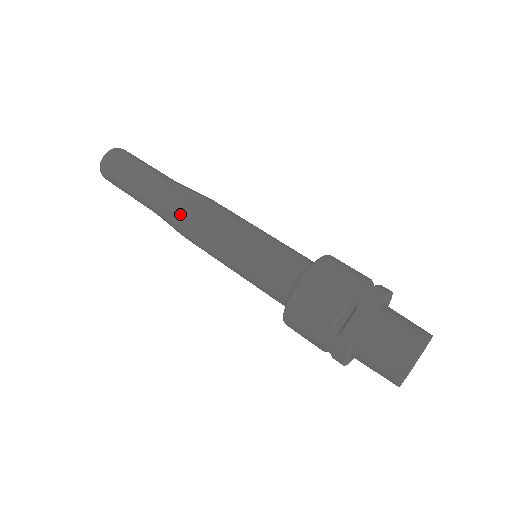
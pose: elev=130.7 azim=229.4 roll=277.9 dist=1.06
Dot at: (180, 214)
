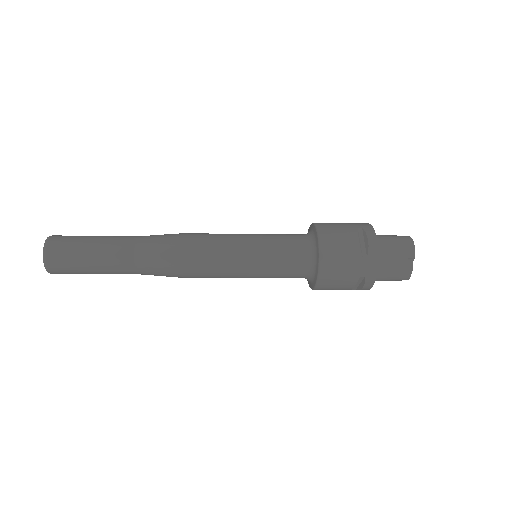
Dot at: (176, 249)
